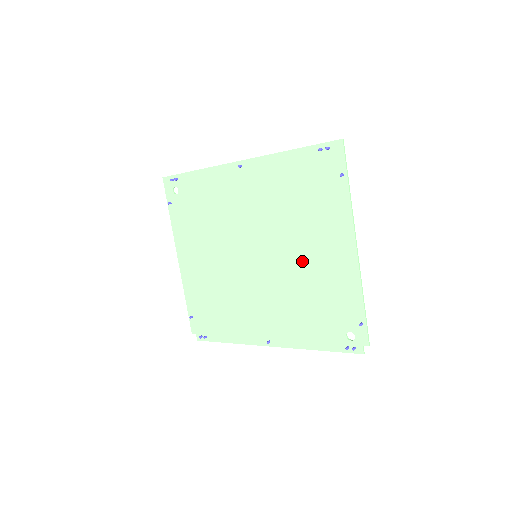
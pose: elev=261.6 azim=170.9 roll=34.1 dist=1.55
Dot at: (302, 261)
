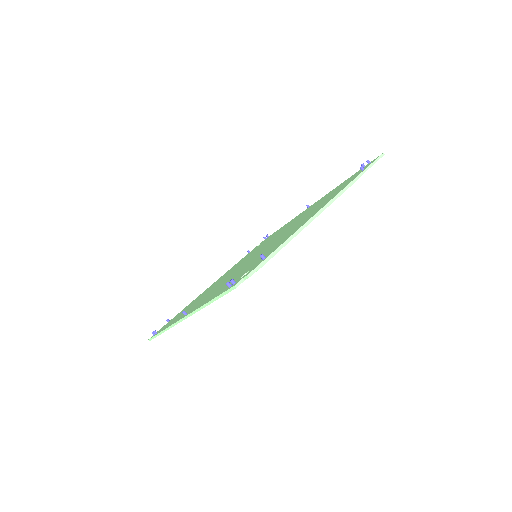
Dot at: occluded
